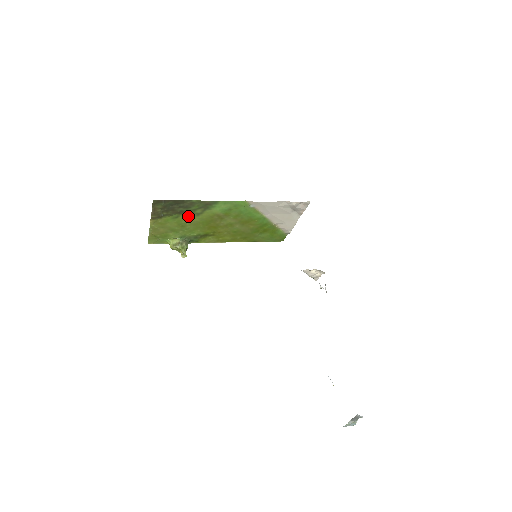
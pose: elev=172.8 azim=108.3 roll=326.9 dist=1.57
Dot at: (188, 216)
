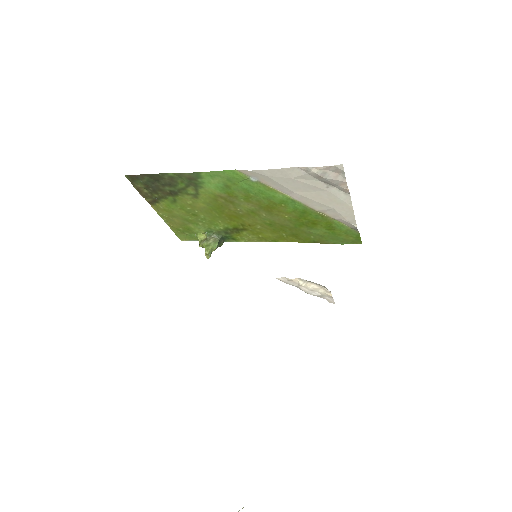
Dot at: (186, 199)
